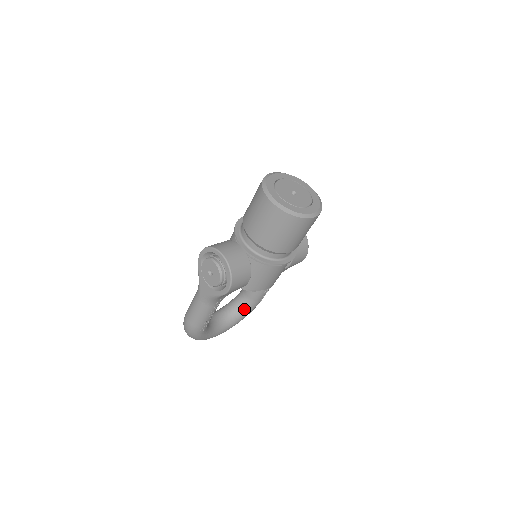
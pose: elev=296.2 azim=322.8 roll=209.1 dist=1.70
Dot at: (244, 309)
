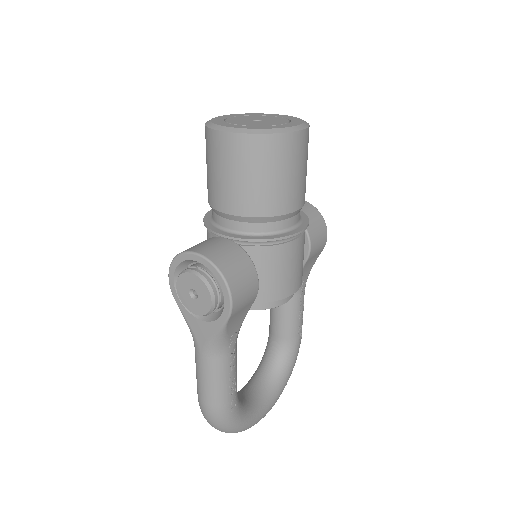
Dot at: (284, 360)
